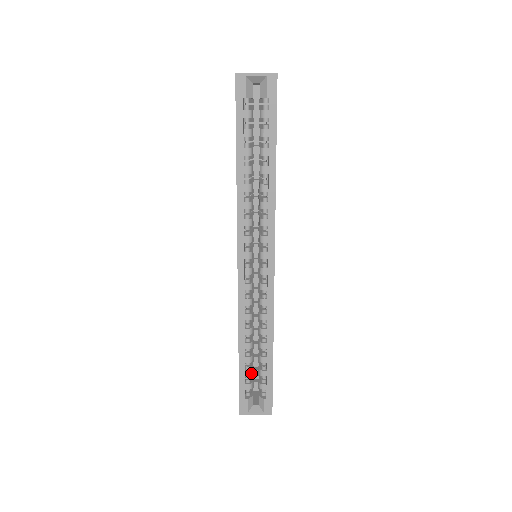
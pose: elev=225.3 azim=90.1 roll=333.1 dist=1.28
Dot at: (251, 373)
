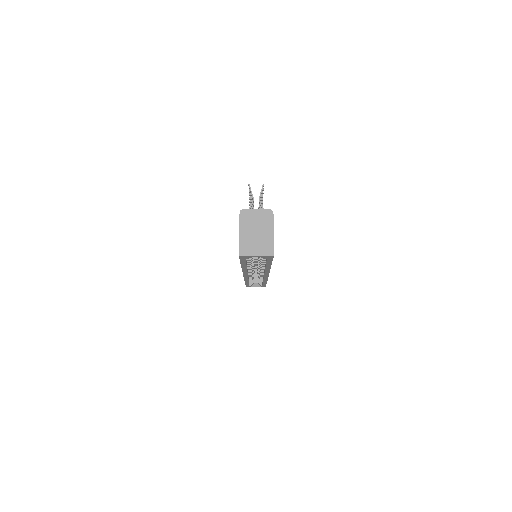
Dot at: occluded
